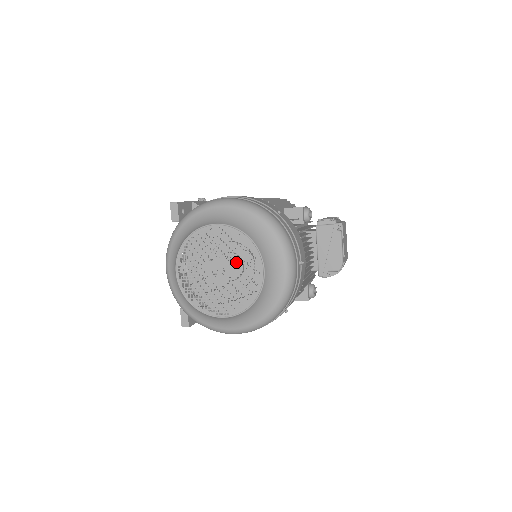
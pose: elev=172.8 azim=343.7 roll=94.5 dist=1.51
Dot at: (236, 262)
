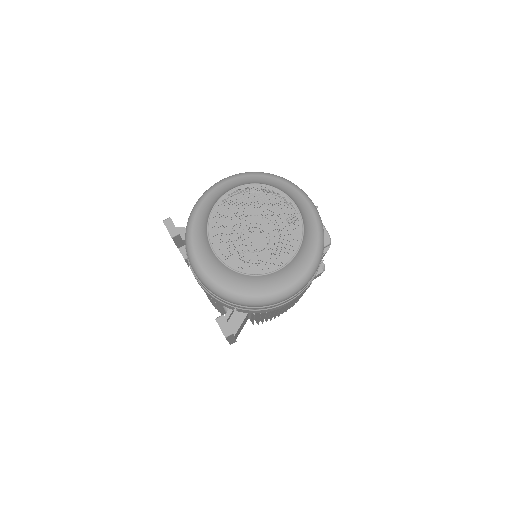
Dot at: (253, 242)
